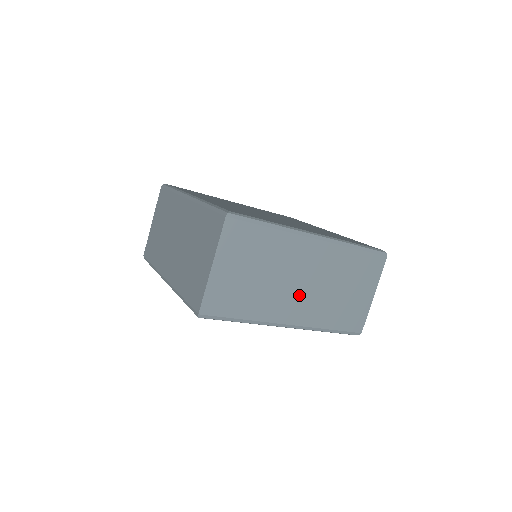
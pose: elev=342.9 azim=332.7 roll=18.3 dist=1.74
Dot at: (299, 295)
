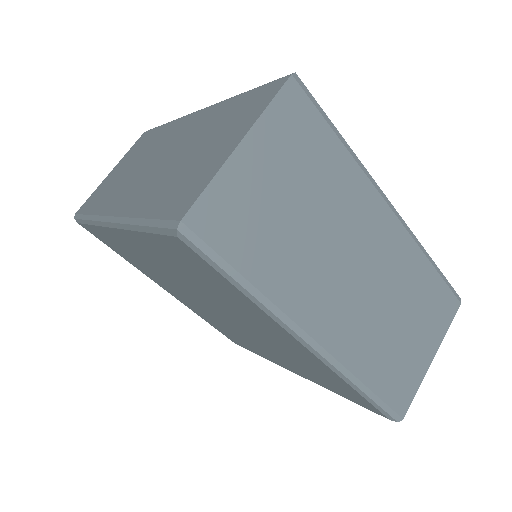
Dot at: (345, 292)
